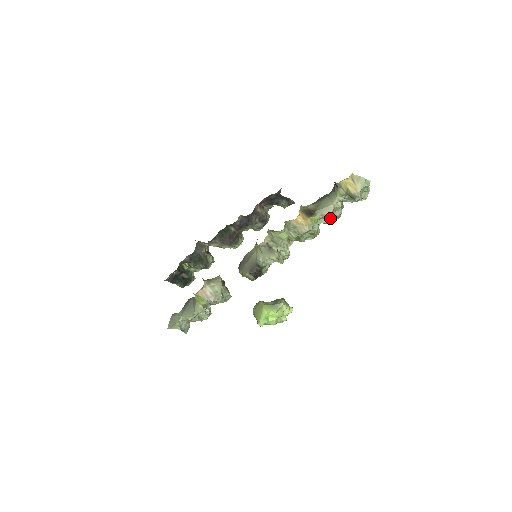
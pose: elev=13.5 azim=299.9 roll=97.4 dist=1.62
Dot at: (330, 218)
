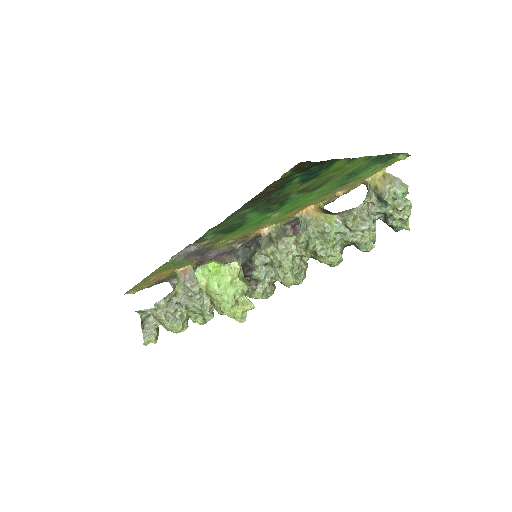
Dot at: (348, 218)
